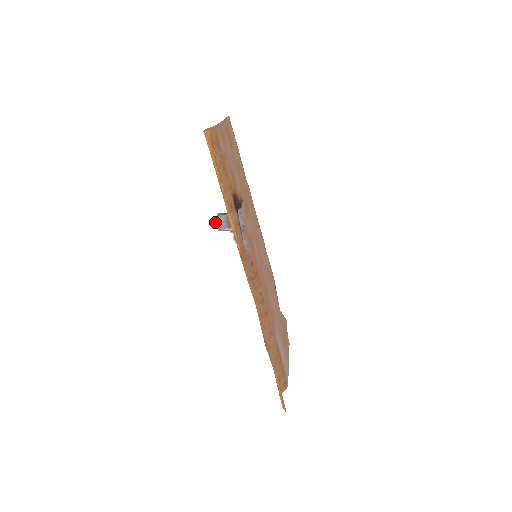
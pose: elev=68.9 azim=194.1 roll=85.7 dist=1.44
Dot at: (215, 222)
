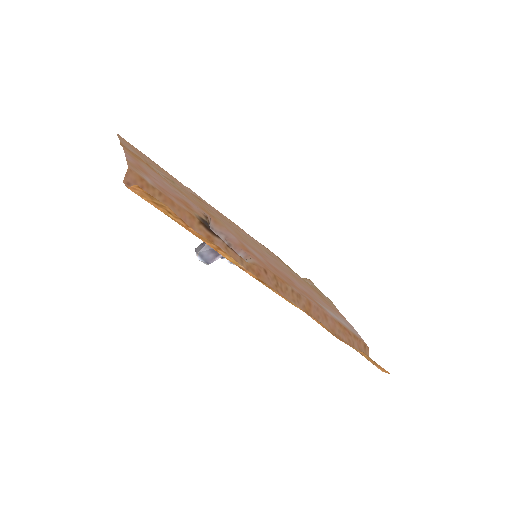
Dot at: (199, 260)
